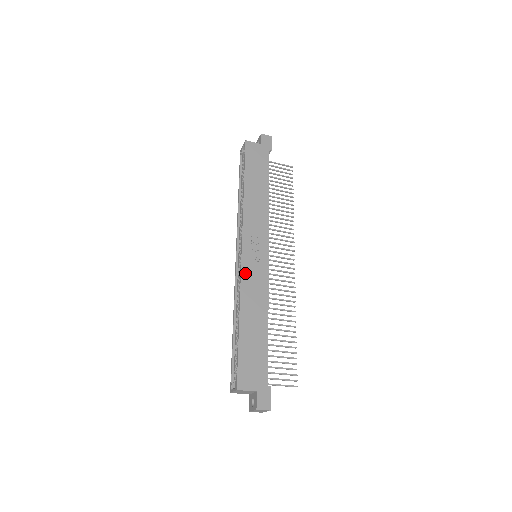
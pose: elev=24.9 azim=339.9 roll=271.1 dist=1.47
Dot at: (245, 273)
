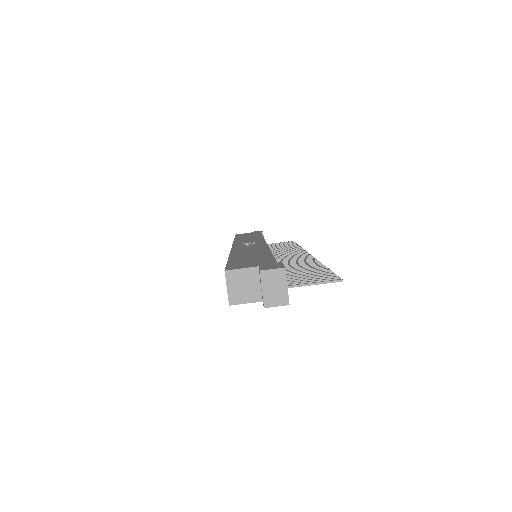
Dot at: occluded
